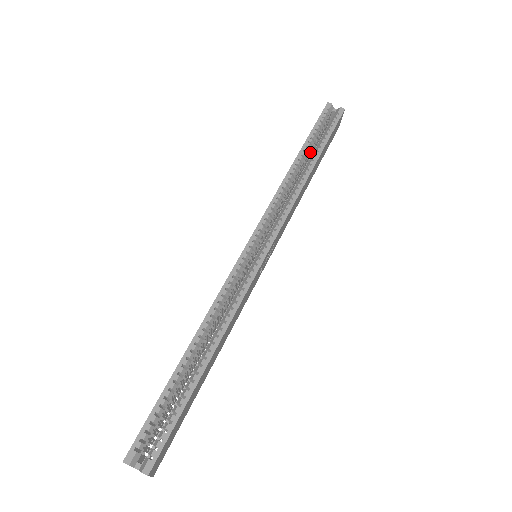
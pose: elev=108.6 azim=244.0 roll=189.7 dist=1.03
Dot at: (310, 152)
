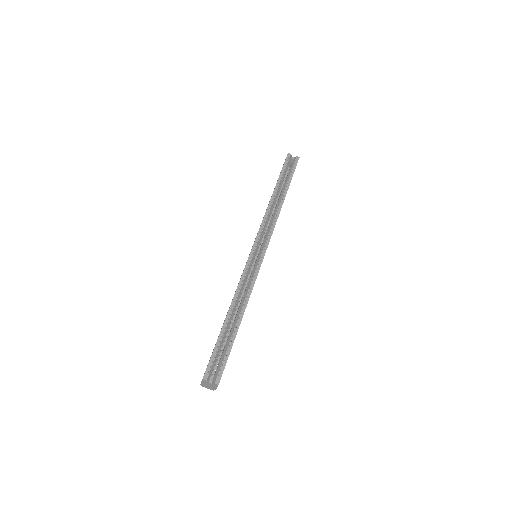
Dot at: occluded
